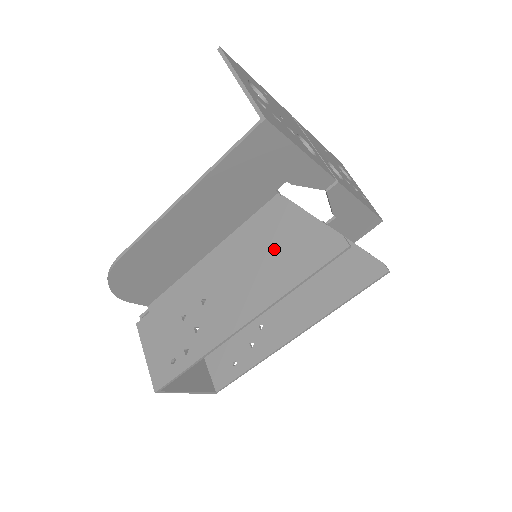
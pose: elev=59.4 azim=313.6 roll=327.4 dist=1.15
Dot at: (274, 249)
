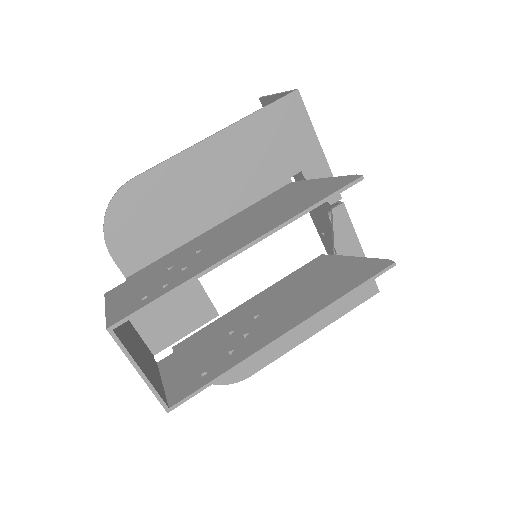
Dot at: (285, 202)
